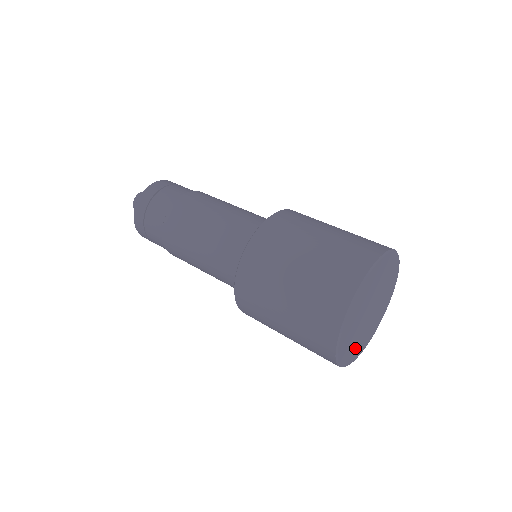
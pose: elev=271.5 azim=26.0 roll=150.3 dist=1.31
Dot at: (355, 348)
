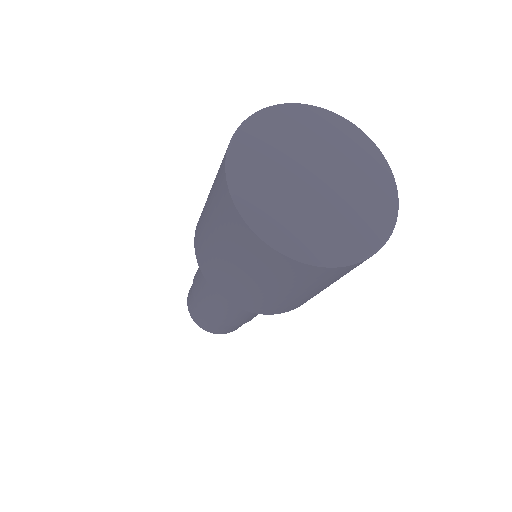
Dot at: (282, 219)
